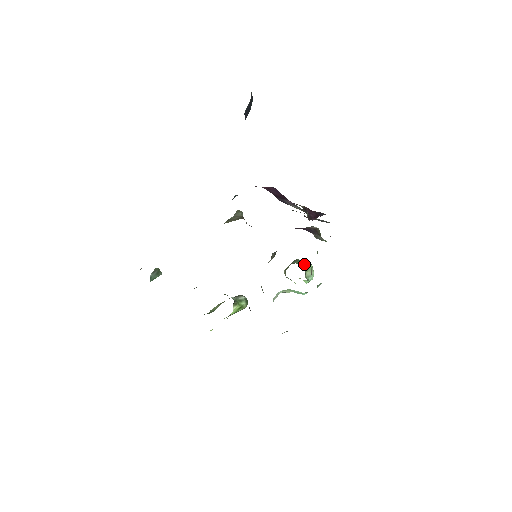
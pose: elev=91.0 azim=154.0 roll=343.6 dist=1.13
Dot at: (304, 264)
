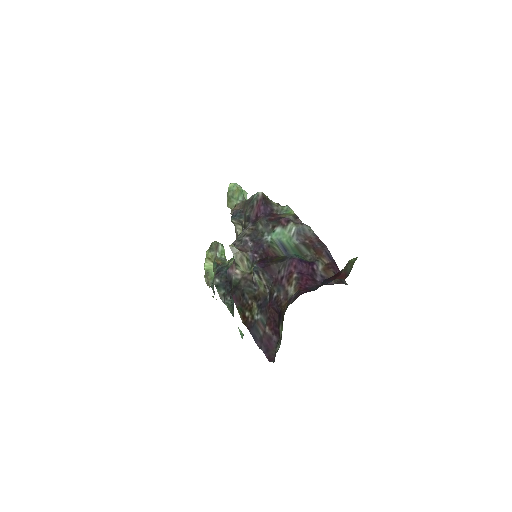
Dot at: (241, 195)
